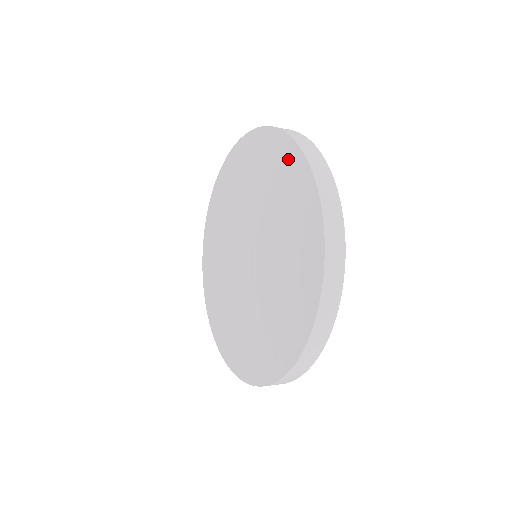
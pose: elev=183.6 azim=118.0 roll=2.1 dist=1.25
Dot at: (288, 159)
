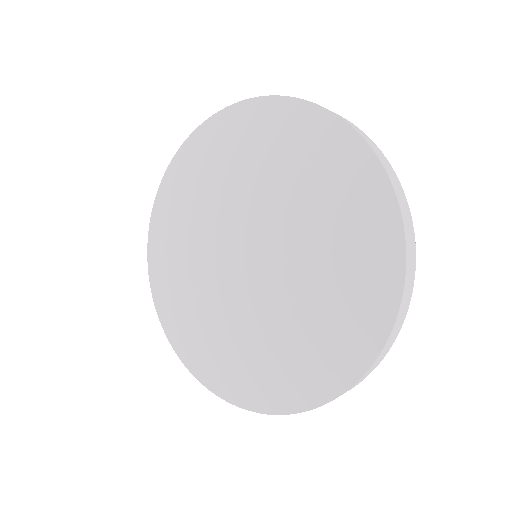
Dot at: (377, 220)
